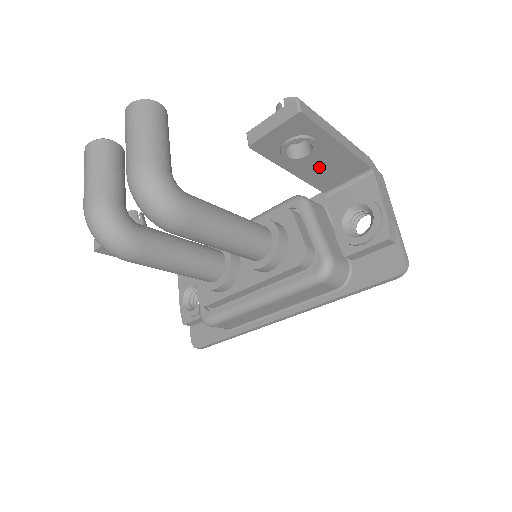
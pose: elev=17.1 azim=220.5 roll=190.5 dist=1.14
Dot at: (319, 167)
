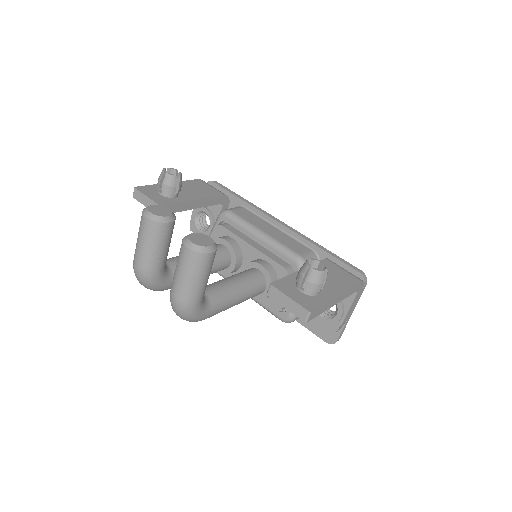
Dot at: occluded
